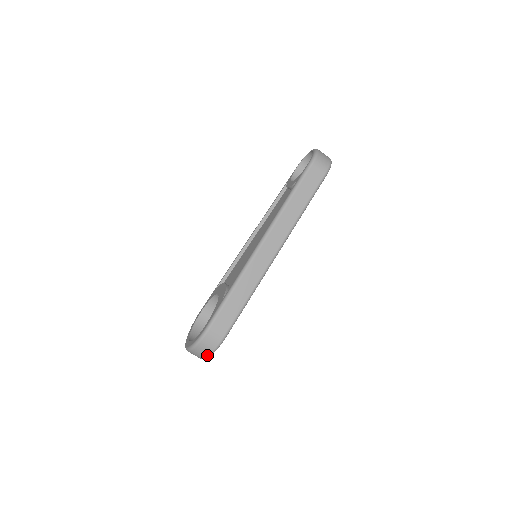
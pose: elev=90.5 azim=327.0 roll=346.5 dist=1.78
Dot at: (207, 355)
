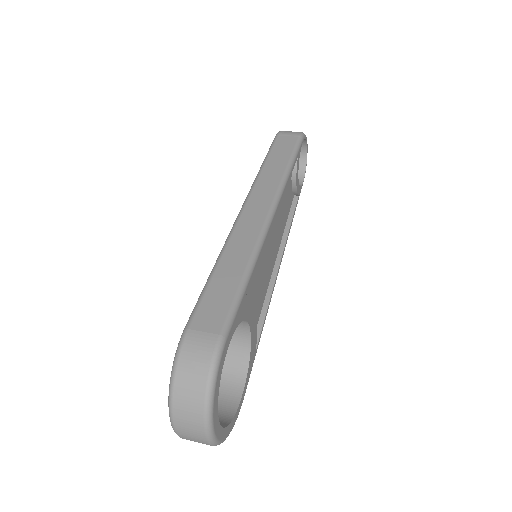
Dot at: (203, 392)
